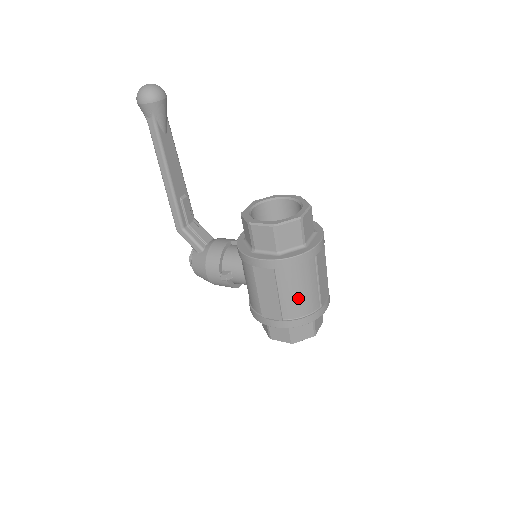
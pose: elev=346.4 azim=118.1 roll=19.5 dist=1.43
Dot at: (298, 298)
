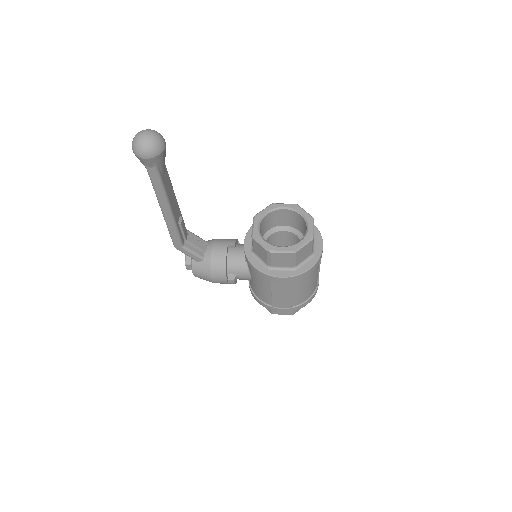
Dot at: (306, 291)
